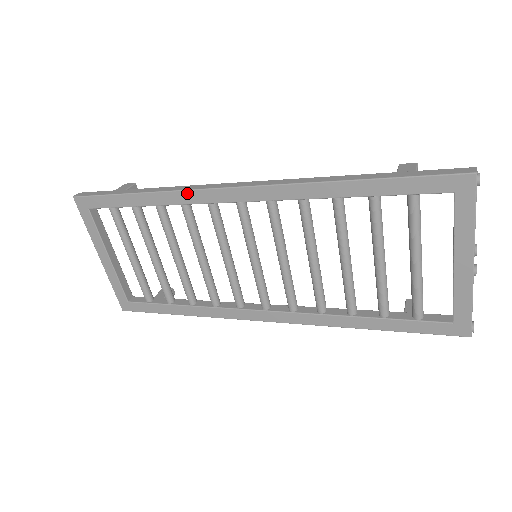
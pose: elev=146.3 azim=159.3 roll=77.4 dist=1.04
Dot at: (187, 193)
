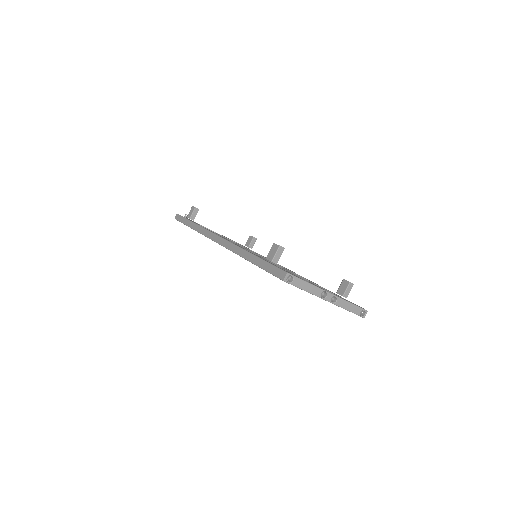
Dot at: occluded
